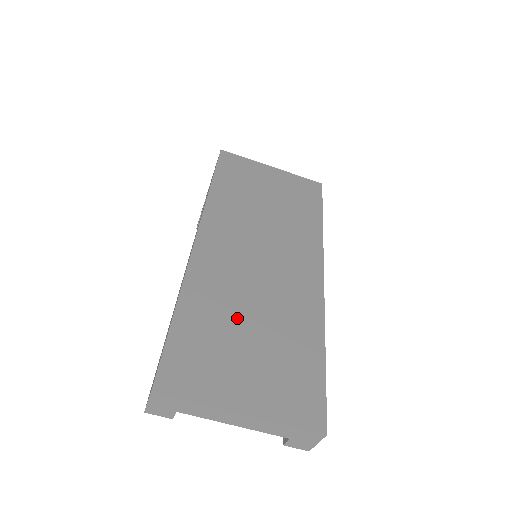
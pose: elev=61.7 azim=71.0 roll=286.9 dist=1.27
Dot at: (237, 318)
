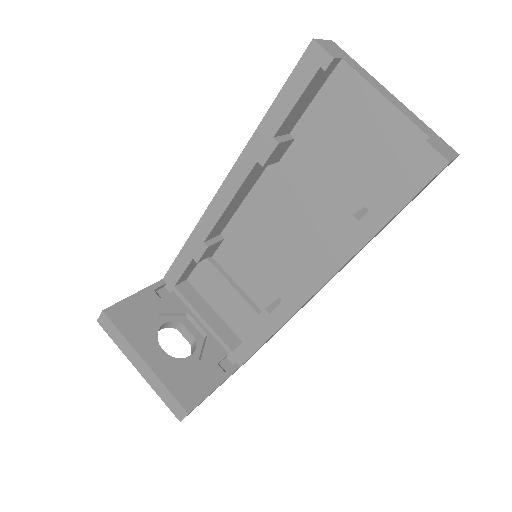
Dot at: occluded
